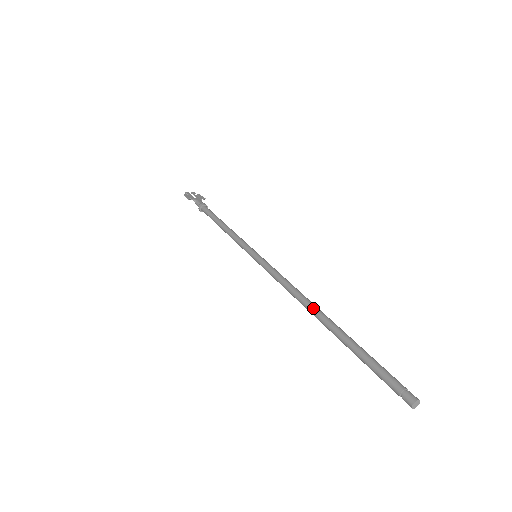
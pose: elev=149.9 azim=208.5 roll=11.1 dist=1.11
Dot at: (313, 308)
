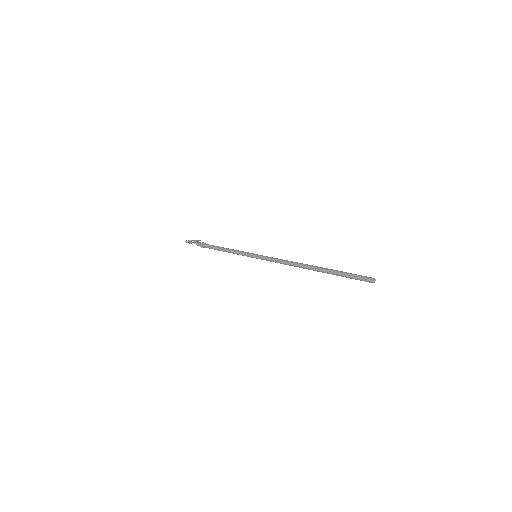
Dot at: (304, 265)
